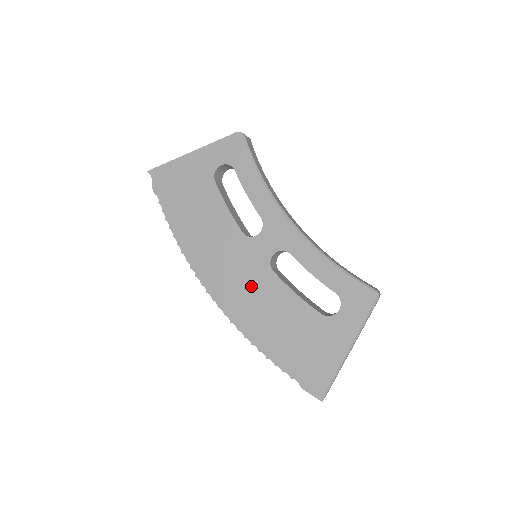
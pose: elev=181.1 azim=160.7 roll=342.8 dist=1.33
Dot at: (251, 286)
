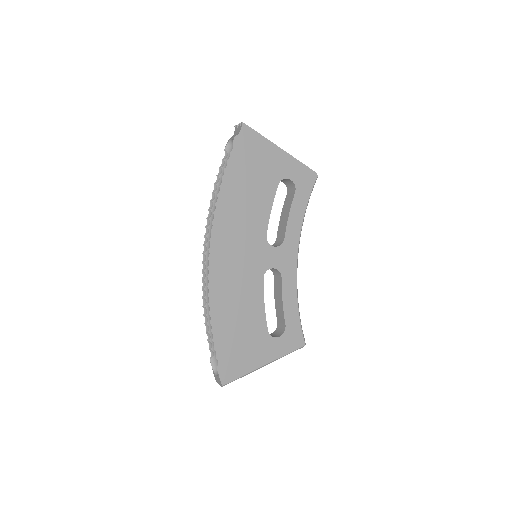
Dot at: (242, 274)
